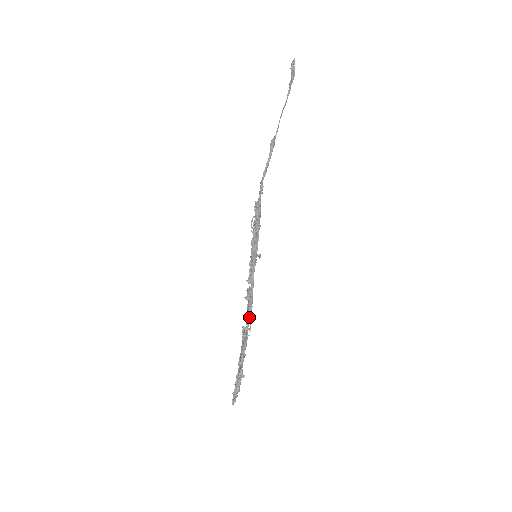
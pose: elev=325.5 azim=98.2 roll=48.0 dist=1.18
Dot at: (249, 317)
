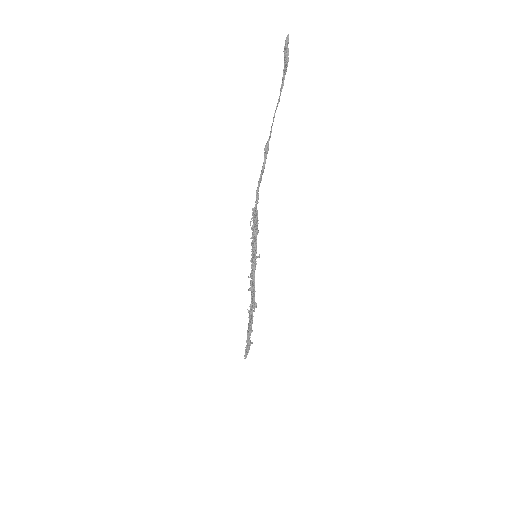
Dot at: (253, 306)
